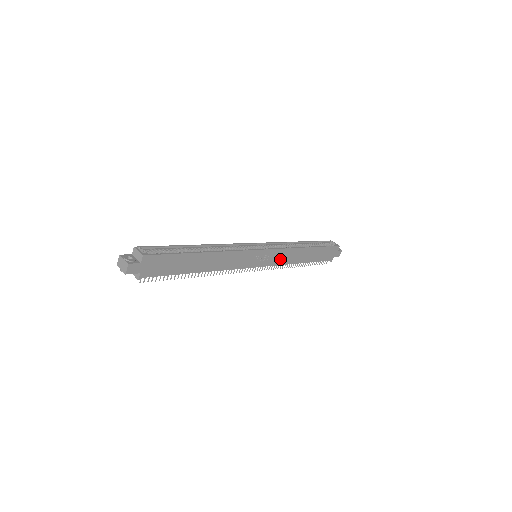
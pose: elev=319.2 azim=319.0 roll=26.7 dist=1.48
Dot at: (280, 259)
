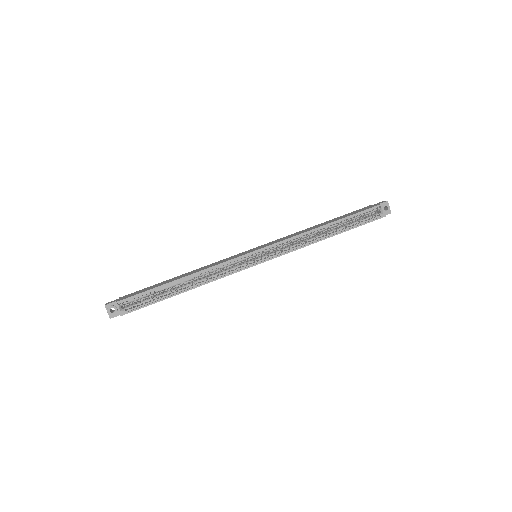
Dot at: occluded
